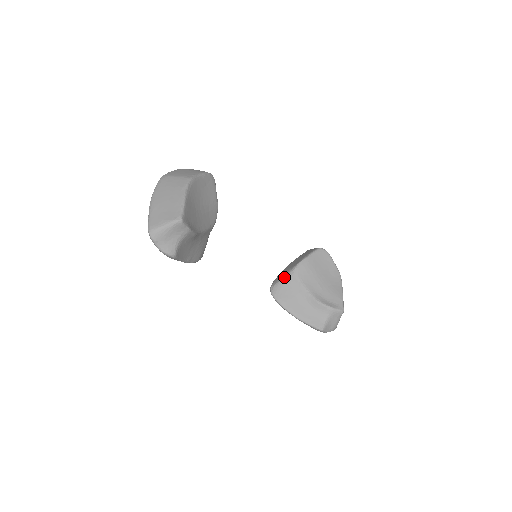
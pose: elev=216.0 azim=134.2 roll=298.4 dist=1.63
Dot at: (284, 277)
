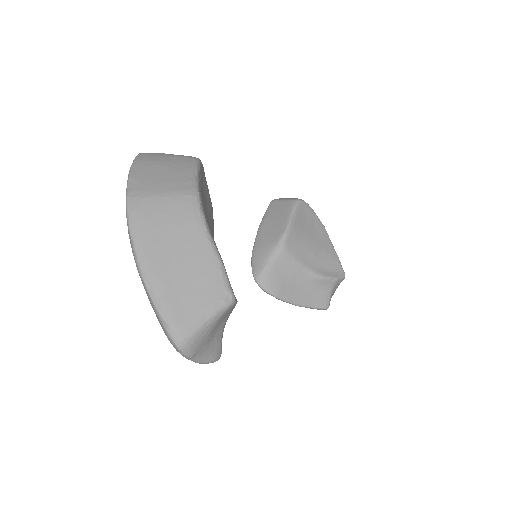
Dot at: (270, 258)
